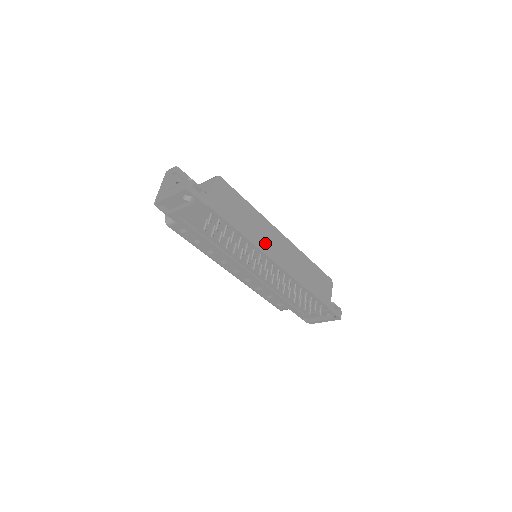
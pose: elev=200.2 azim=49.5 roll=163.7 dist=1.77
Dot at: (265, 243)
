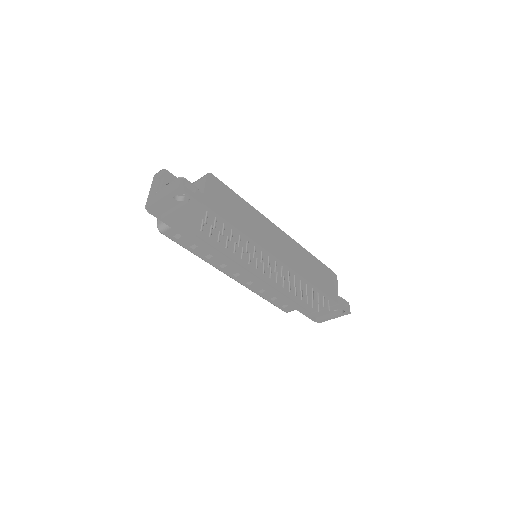
Dot at: (265, 239)
